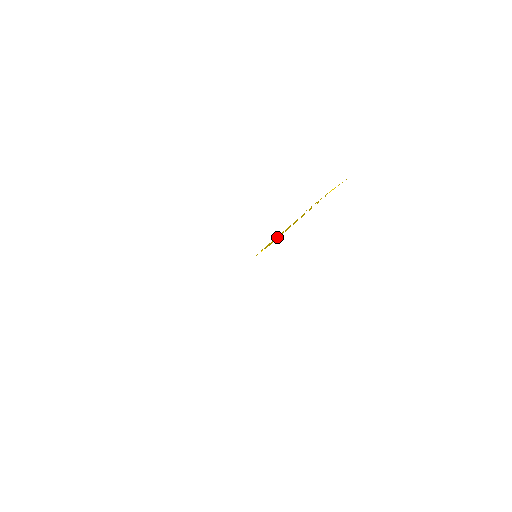
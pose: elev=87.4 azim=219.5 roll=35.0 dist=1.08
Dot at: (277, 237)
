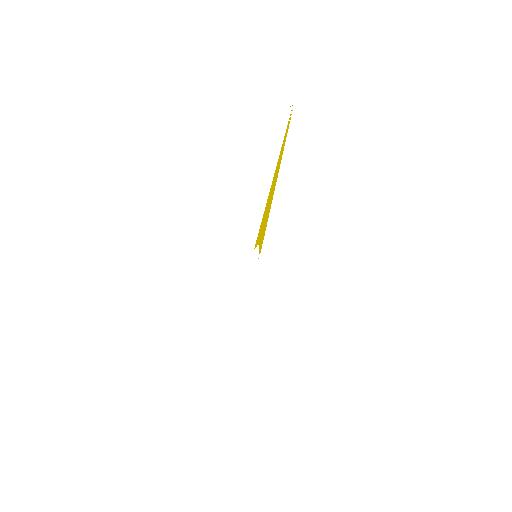
Dot at: (264, 230)
